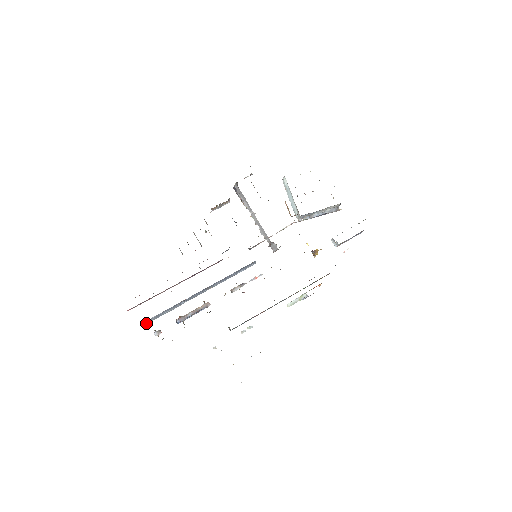
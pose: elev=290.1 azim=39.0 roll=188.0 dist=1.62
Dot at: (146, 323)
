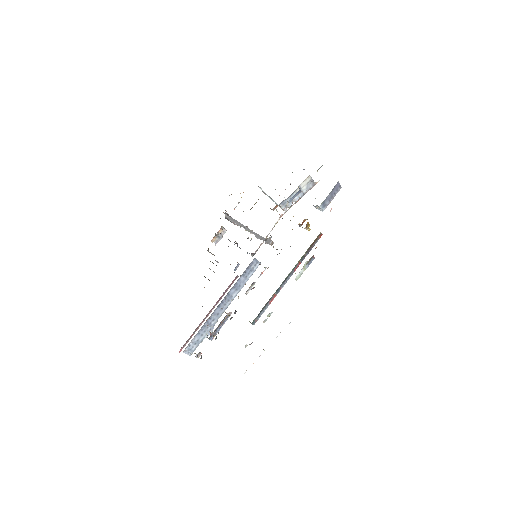
Dot at: (191, 353)
